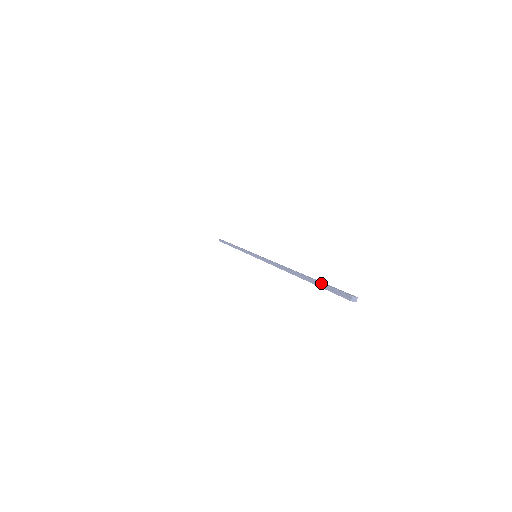
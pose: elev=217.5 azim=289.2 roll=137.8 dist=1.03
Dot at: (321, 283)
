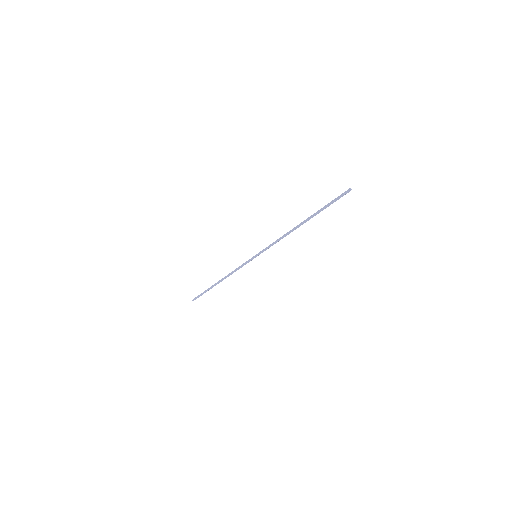
Dot at: (329, 203)
